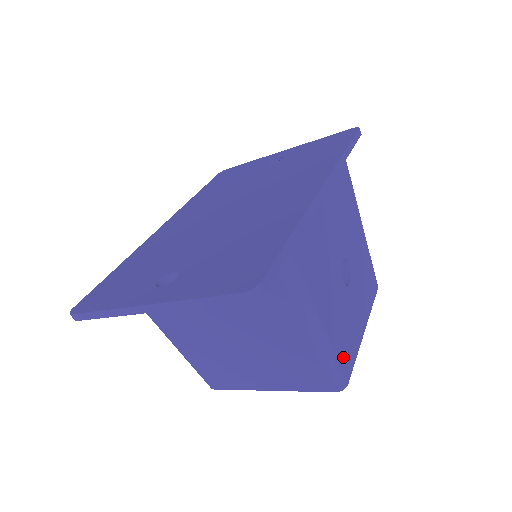
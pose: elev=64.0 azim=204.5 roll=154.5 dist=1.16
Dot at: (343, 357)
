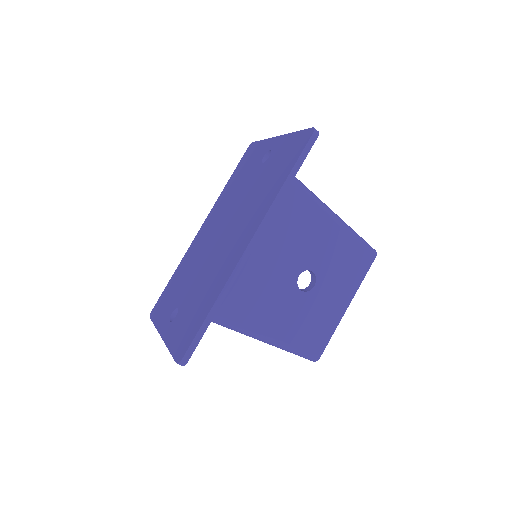
Dot at: (309, 343)
